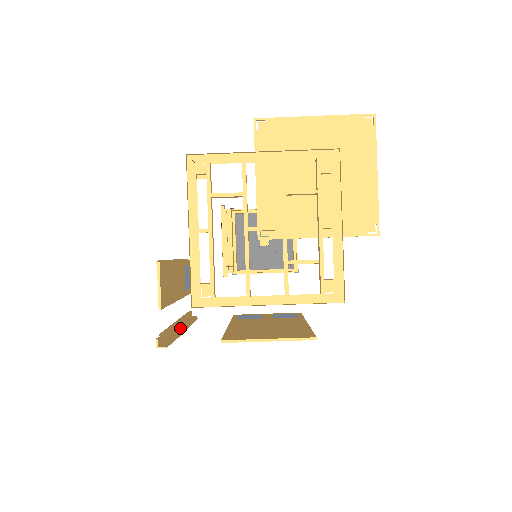
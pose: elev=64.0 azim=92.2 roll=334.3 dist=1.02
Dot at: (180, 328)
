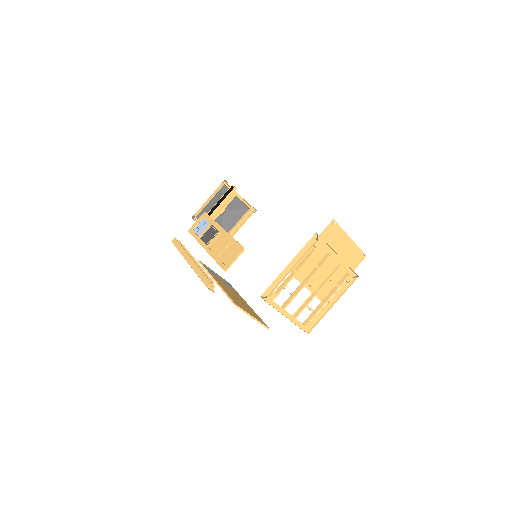
Dot at: occluded
